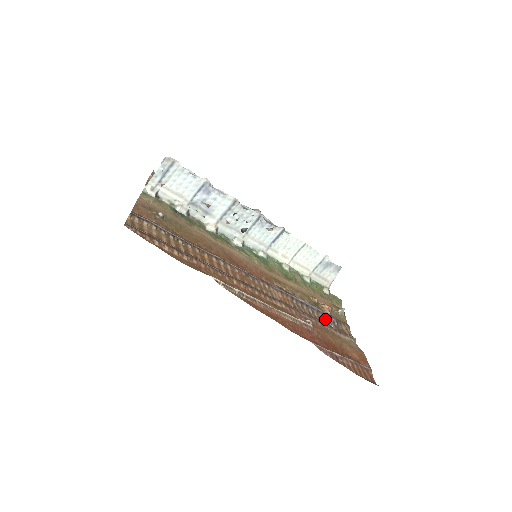
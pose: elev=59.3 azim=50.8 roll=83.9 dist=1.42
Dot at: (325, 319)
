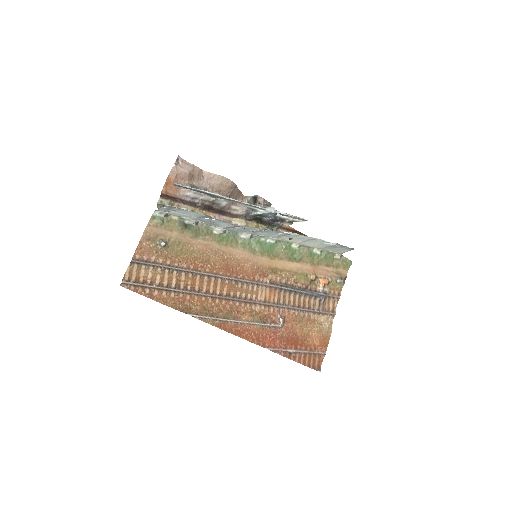
Dot at: (311, 299)
